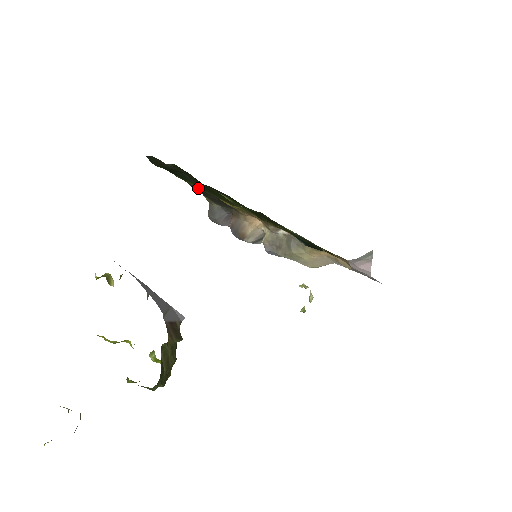
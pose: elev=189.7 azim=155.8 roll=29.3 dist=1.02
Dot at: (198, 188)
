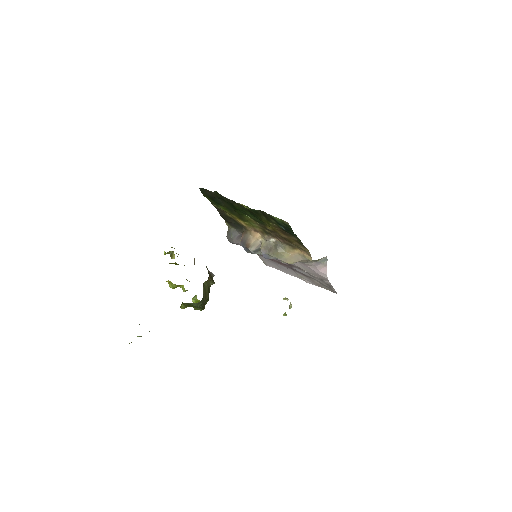
Dot at: (224, 214)
